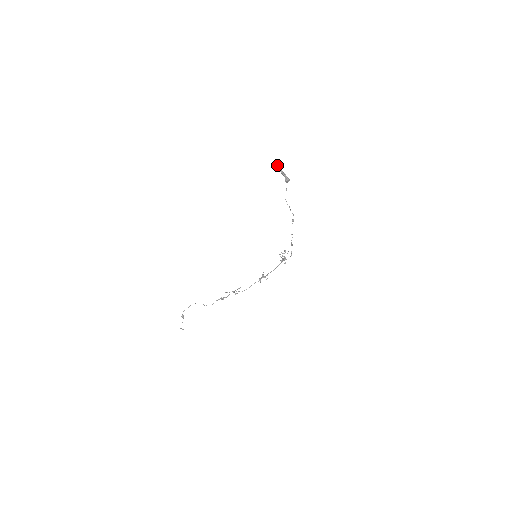
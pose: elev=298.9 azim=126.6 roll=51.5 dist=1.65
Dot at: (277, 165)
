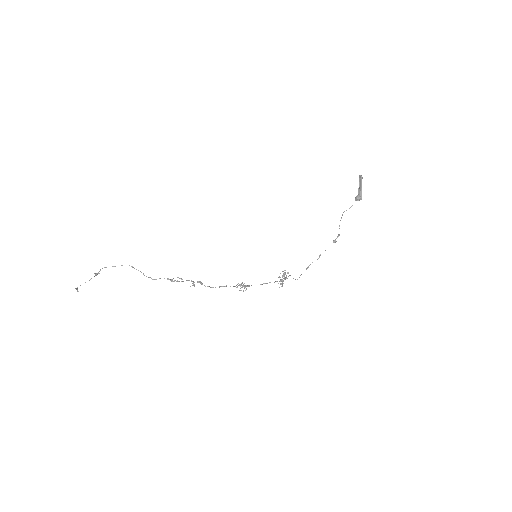
Dot at: (362, 177)
